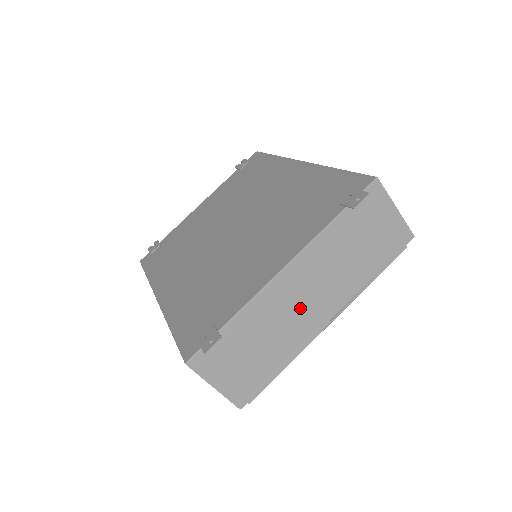
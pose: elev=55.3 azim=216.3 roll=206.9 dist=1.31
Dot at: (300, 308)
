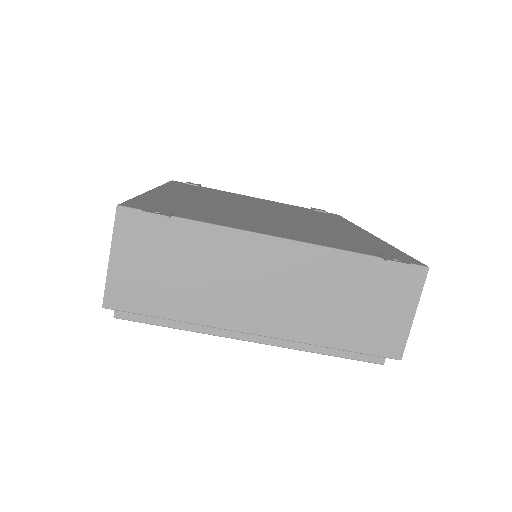
Dot at: (250, 289)
